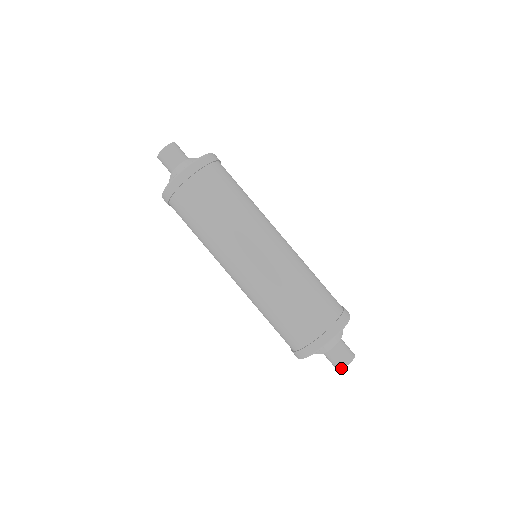
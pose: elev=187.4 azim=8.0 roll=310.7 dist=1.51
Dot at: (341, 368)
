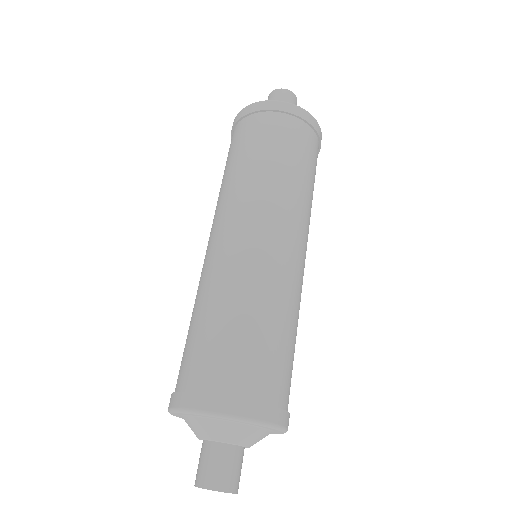
Dot at: (198, 484)
